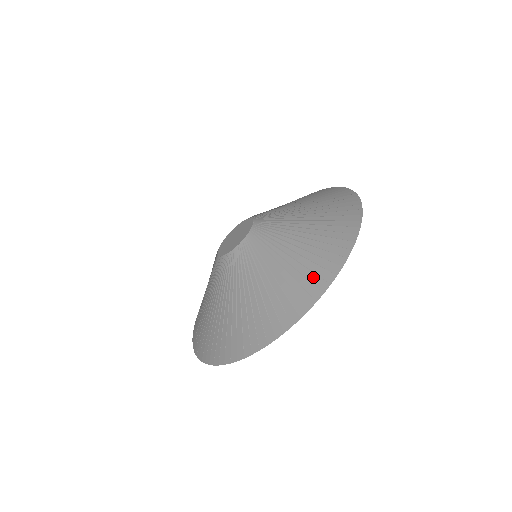
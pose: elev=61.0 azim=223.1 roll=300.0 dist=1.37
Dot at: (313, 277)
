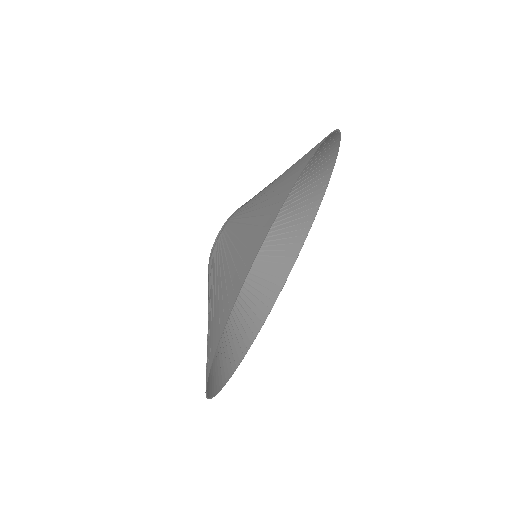
Dot at: (287, 180)
